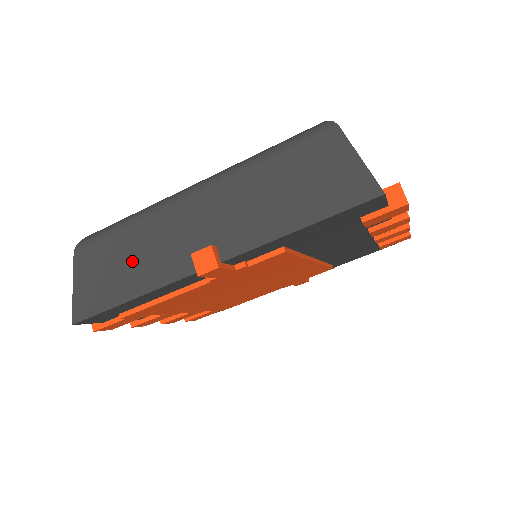
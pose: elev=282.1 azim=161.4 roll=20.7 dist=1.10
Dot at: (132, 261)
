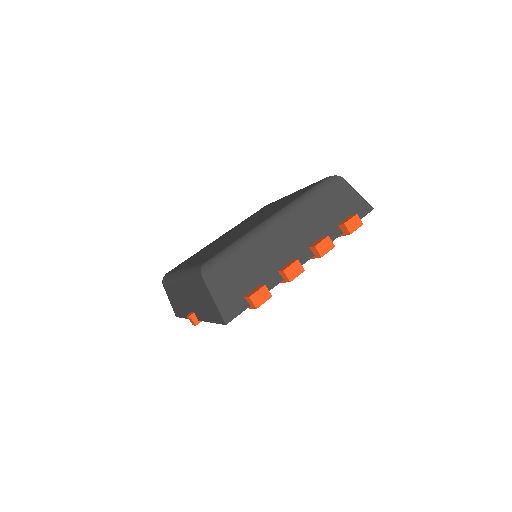
Dot at: (178, 301)
